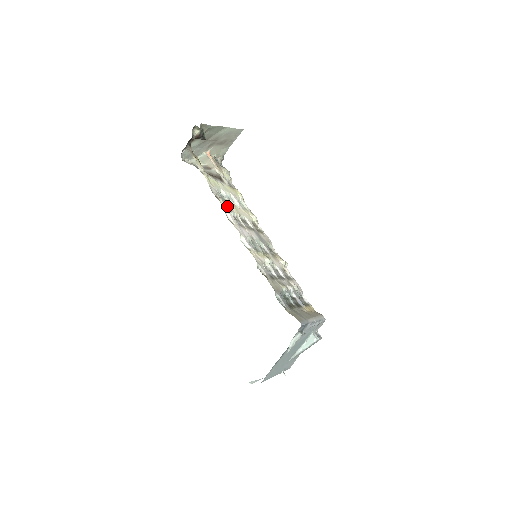
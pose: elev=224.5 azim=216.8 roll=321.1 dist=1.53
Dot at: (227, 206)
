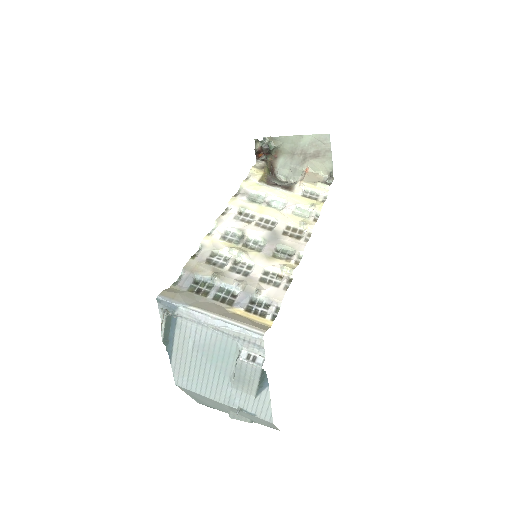
Dot at: (244, 203)
